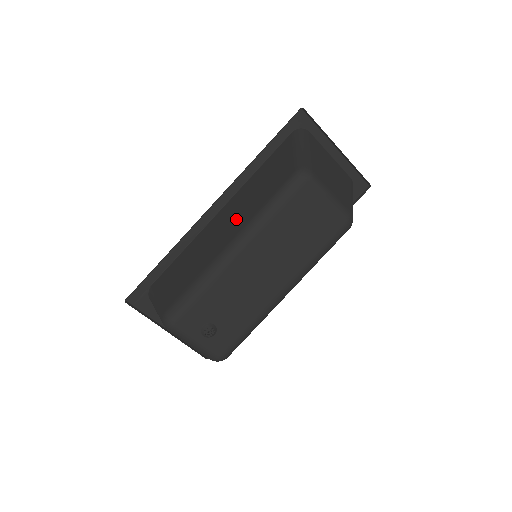
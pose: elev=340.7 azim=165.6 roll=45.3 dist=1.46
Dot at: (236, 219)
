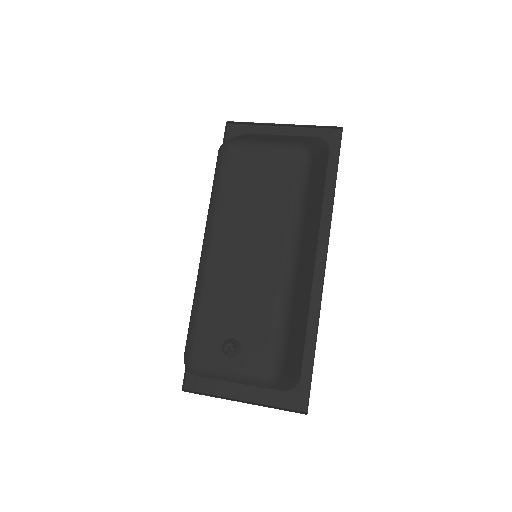
Dot at: occluded
